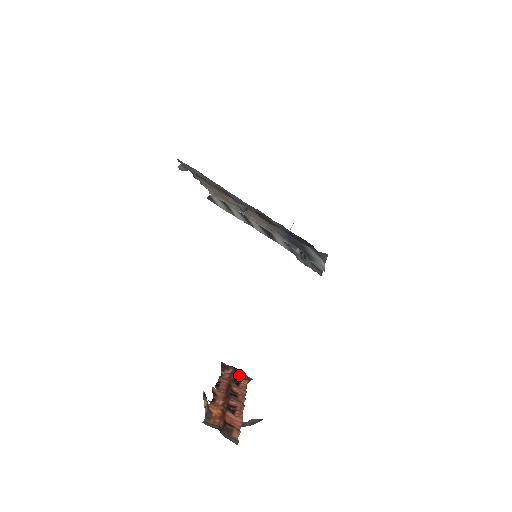
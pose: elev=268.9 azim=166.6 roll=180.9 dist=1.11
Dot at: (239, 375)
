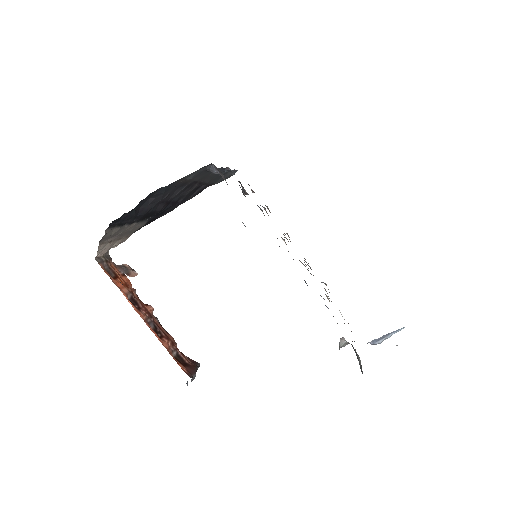
Dot at: (190, 367)
